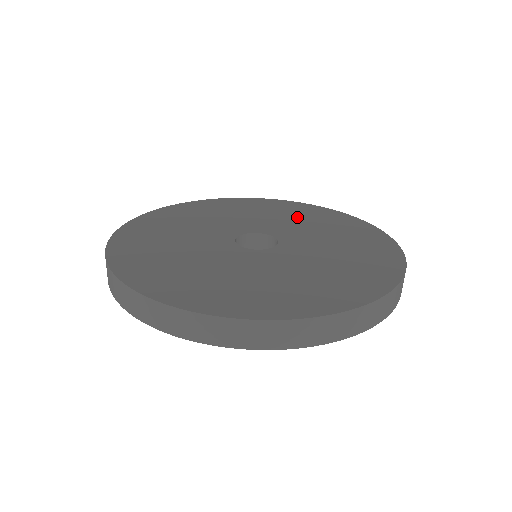
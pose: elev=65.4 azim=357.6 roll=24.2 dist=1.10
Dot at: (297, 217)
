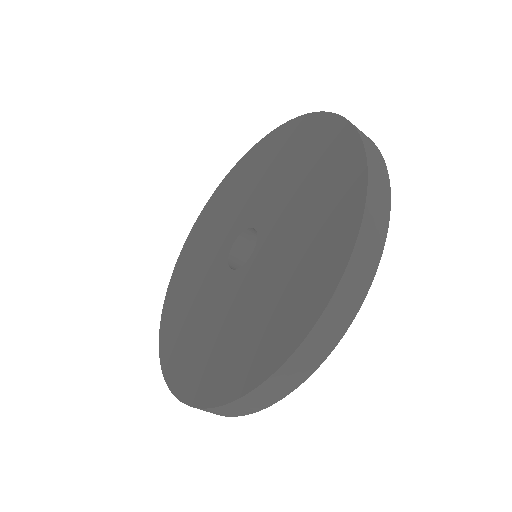
Dot at: (241, 188)
